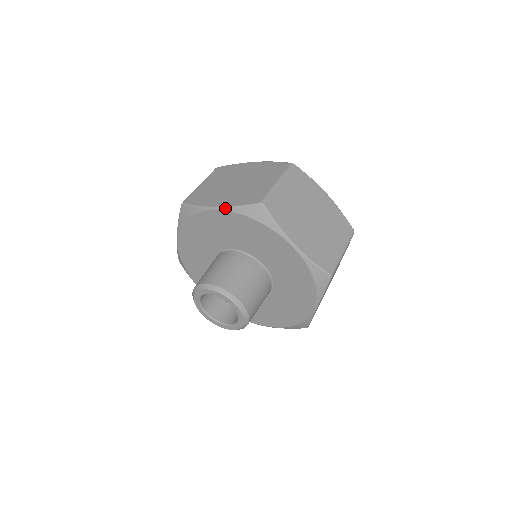
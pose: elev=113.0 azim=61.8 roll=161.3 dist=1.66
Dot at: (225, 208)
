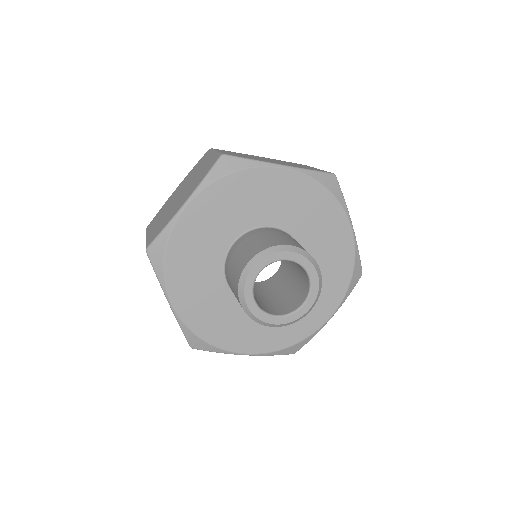
Dot at: (194, 193)
